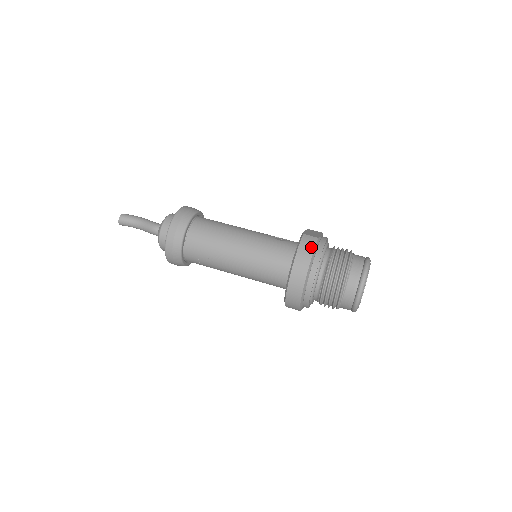
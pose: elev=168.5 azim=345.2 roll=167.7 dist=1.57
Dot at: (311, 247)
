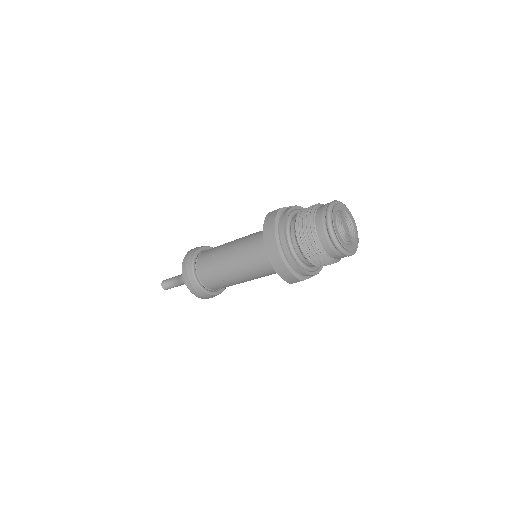
Dot at: (273, 218)
